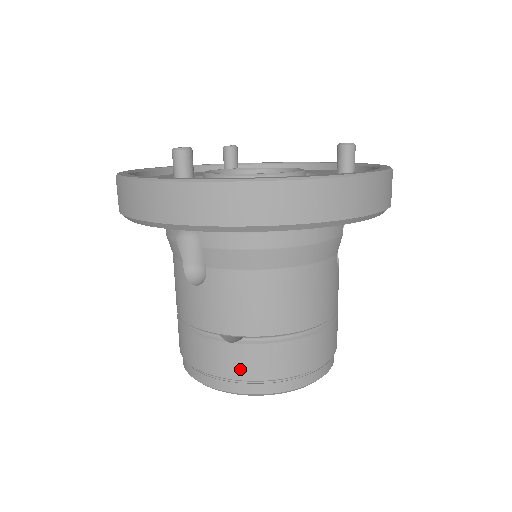
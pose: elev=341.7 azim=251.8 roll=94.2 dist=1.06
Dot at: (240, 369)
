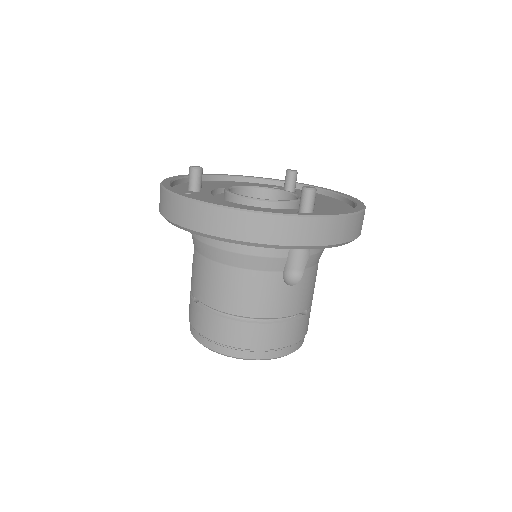
Dot at: (195, 322)
